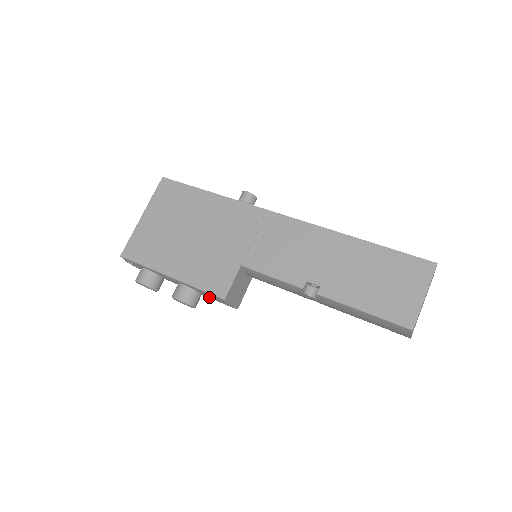
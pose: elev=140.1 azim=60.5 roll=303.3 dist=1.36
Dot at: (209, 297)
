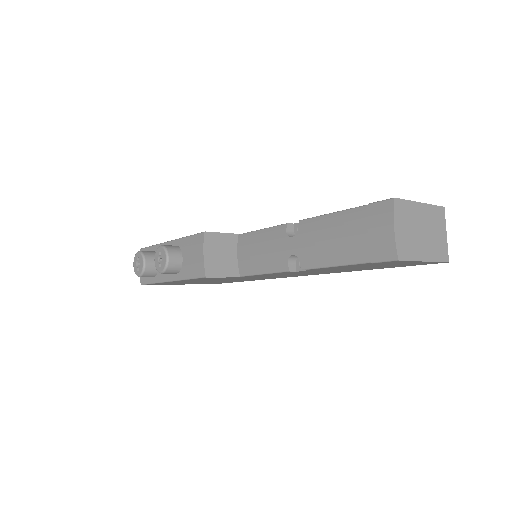
Dot at: (188, 258)
